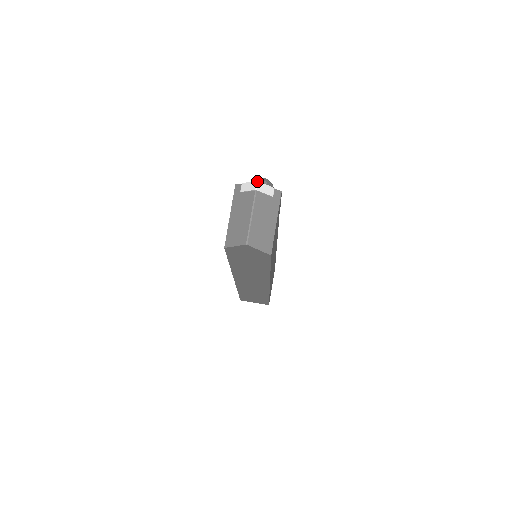
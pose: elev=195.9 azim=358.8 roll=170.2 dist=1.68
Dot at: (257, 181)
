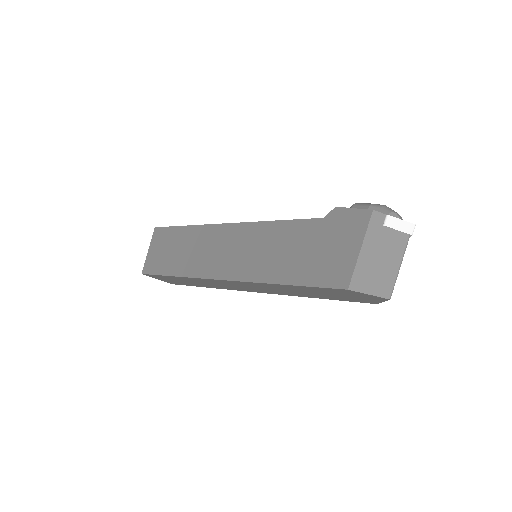
Dot at: (415, 225)
